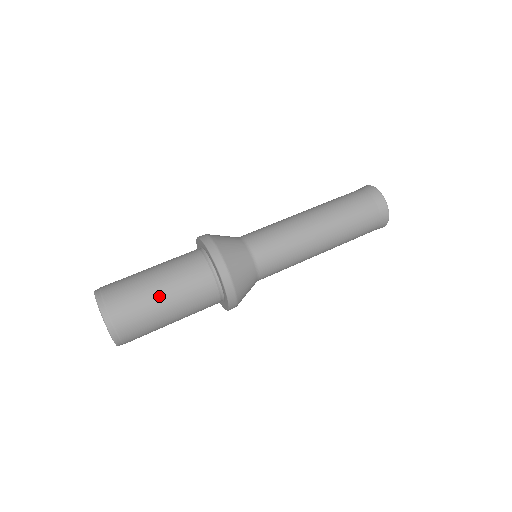
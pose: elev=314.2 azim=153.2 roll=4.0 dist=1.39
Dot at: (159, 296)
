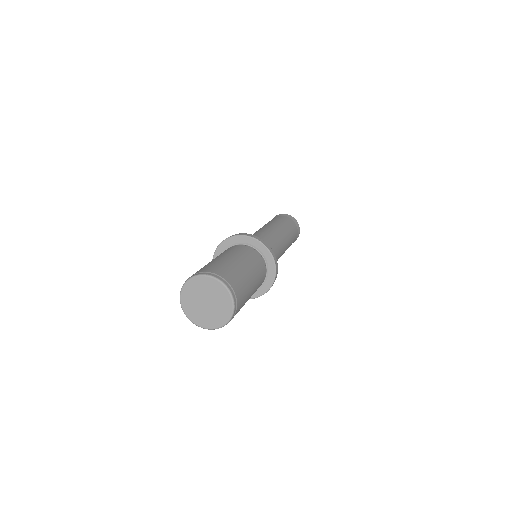
Dot at: (246, 271)
